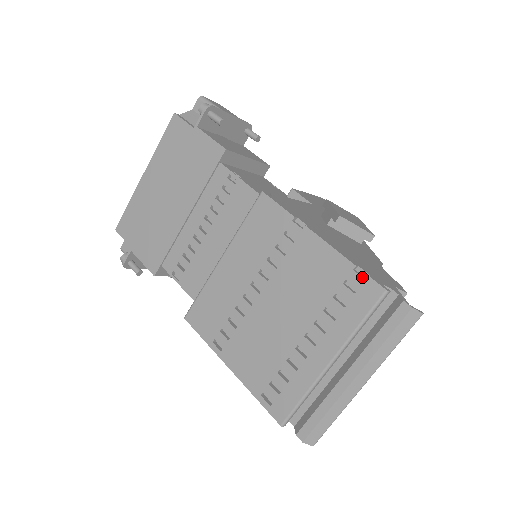
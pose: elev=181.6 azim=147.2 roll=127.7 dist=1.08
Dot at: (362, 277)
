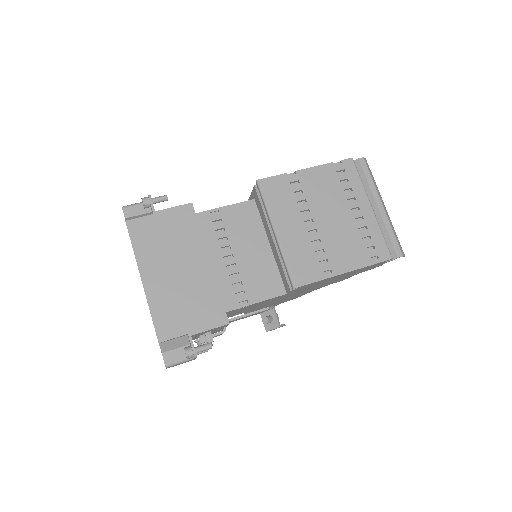
Dot at: (340, 163)
